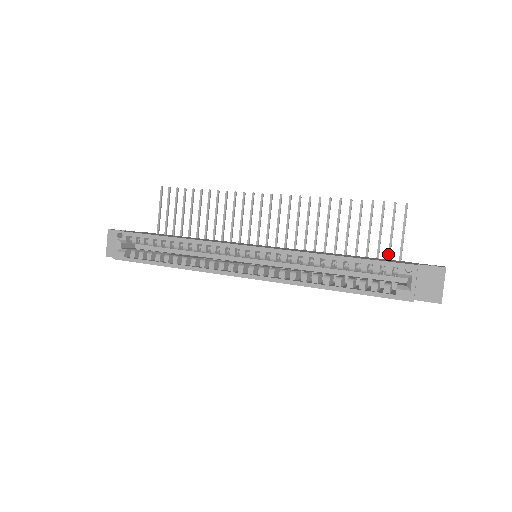
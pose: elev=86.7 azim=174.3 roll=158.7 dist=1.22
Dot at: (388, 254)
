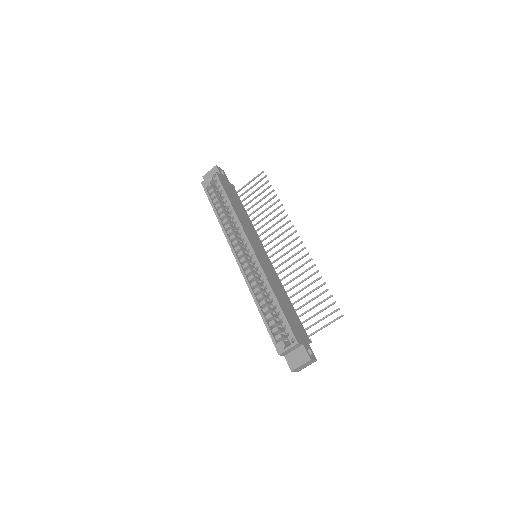
Dot at: (309, 326)
